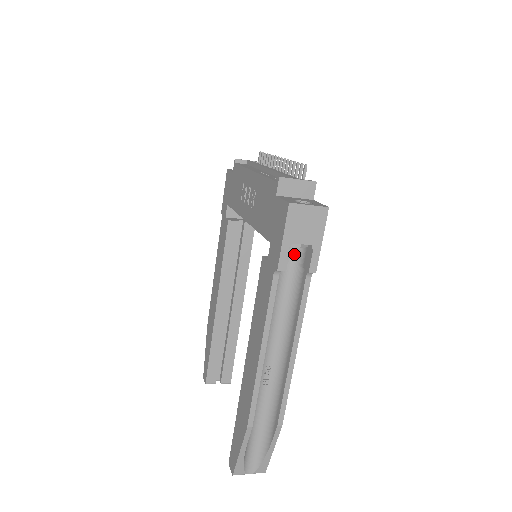
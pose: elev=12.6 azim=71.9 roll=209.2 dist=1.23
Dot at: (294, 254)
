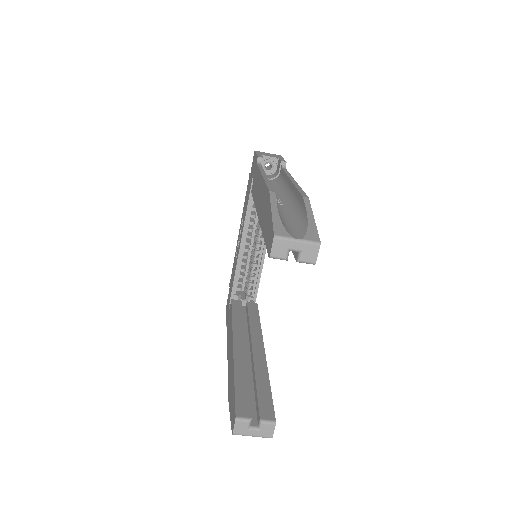
Dot at: (271, 177)
